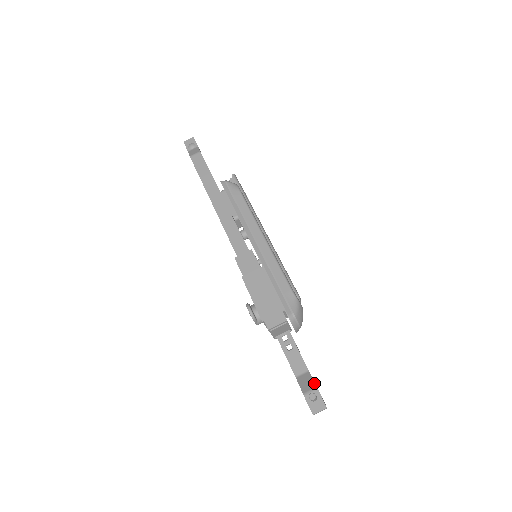
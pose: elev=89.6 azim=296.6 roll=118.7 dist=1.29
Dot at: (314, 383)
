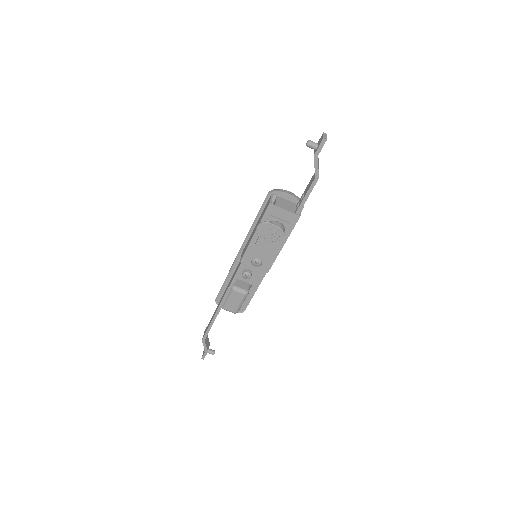
Dot at: occluded
